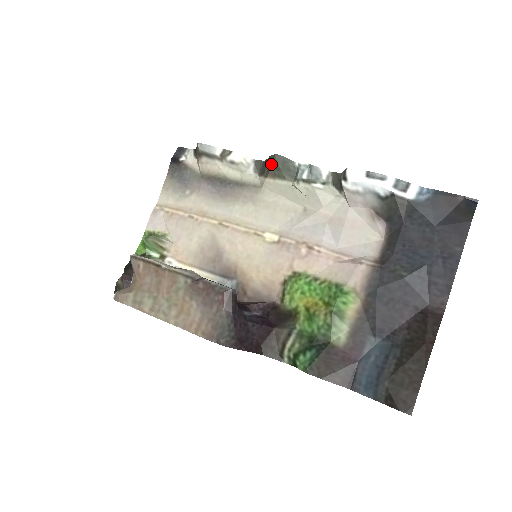
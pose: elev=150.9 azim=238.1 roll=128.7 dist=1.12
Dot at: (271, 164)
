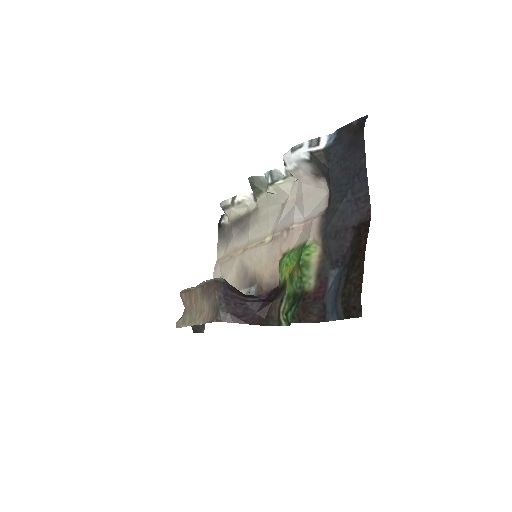
Dot at: occluded
